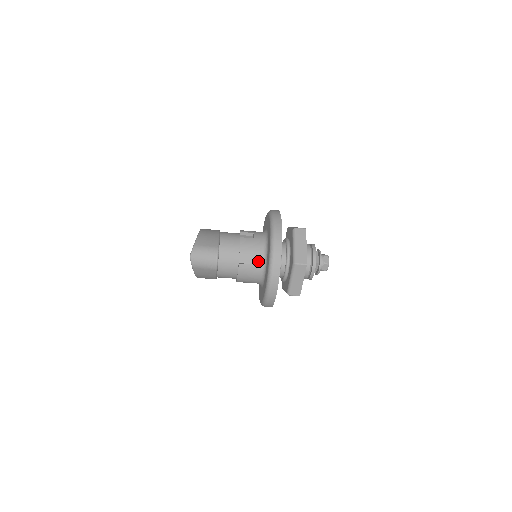
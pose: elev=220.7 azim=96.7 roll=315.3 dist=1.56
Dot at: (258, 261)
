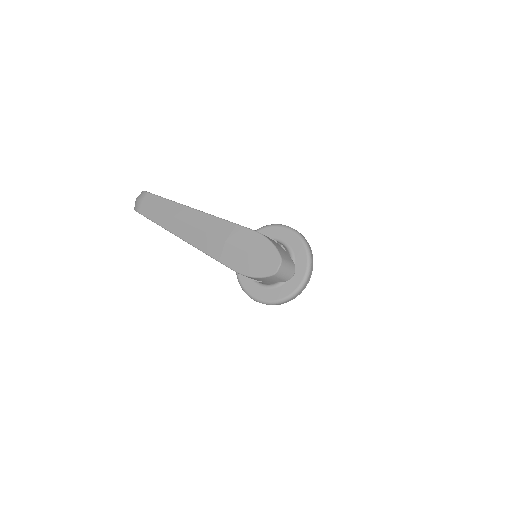
Dot at: occluded
